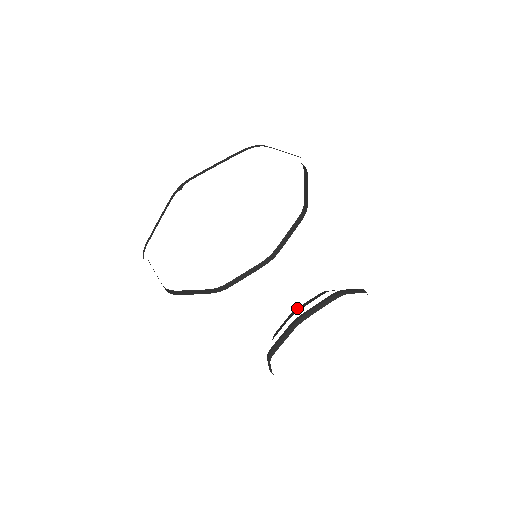
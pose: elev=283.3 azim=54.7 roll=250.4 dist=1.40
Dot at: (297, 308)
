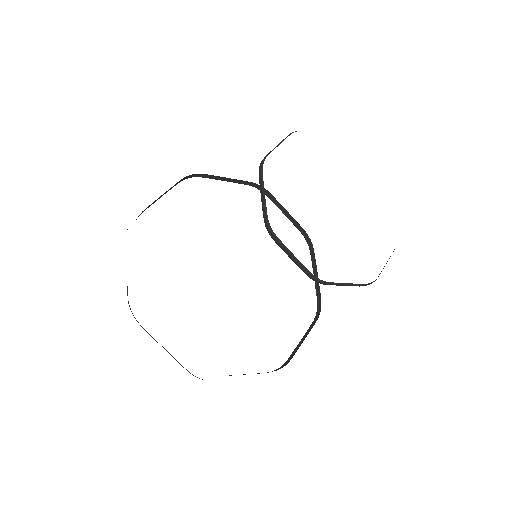
Dot at: occluded
